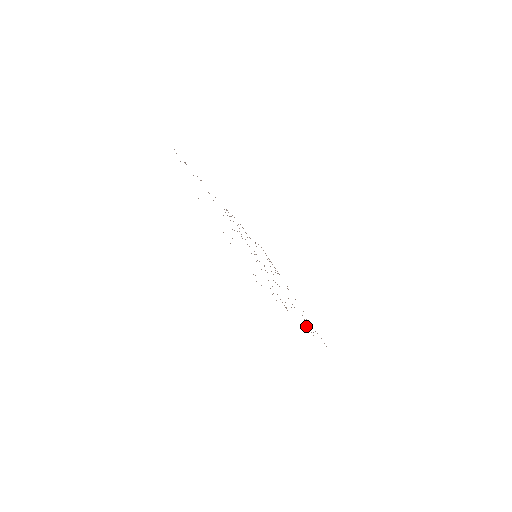
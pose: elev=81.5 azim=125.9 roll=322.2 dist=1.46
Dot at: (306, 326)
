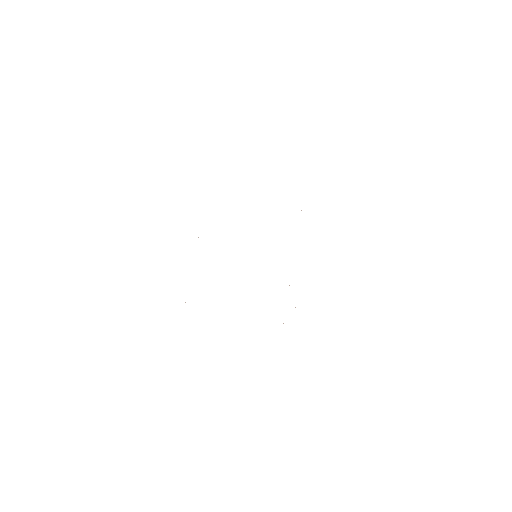
Dot at: occluded
